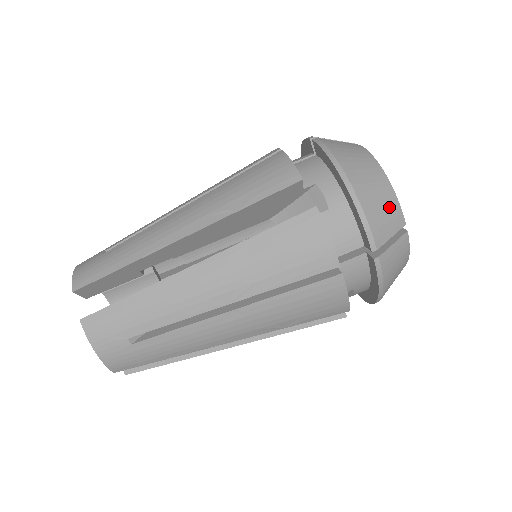
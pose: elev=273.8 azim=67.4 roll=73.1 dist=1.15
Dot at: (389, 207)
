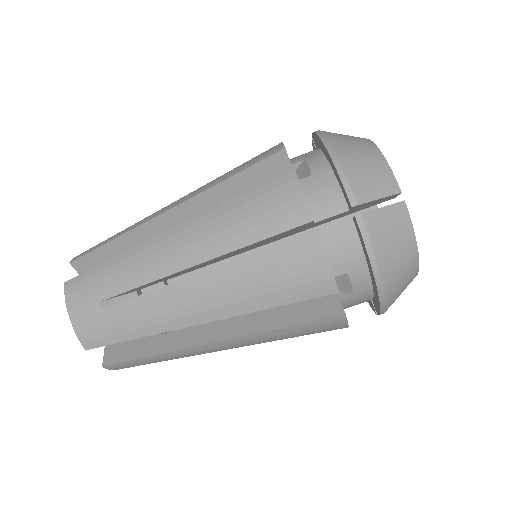
Dot at: (377, 170)
